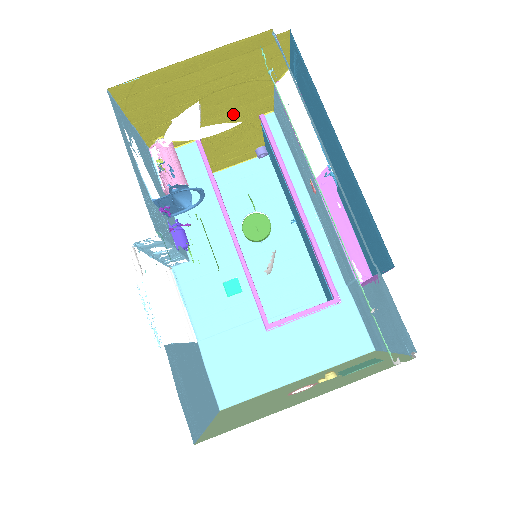
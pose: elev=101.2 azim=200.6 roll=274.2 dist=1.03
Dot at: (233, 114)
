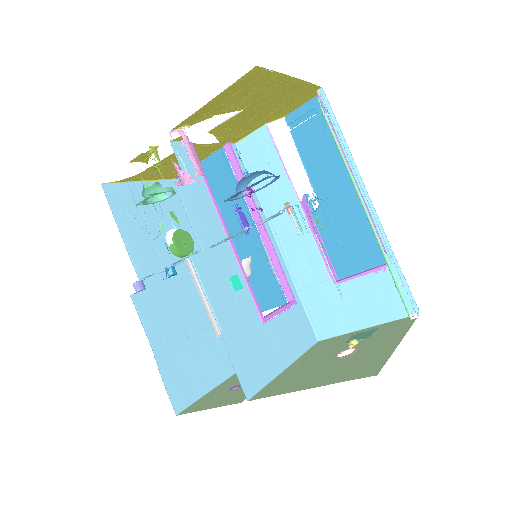
Dot at: (228, 132)
